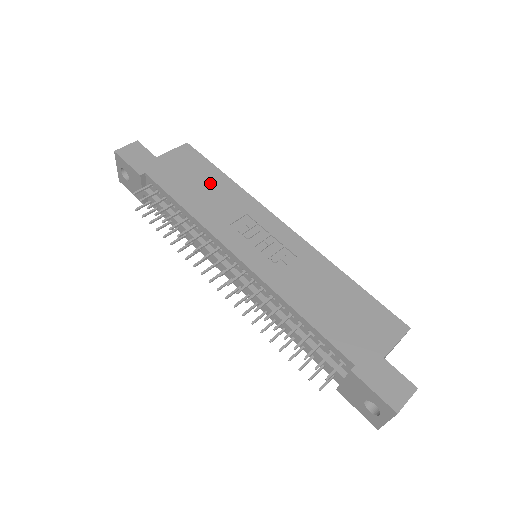
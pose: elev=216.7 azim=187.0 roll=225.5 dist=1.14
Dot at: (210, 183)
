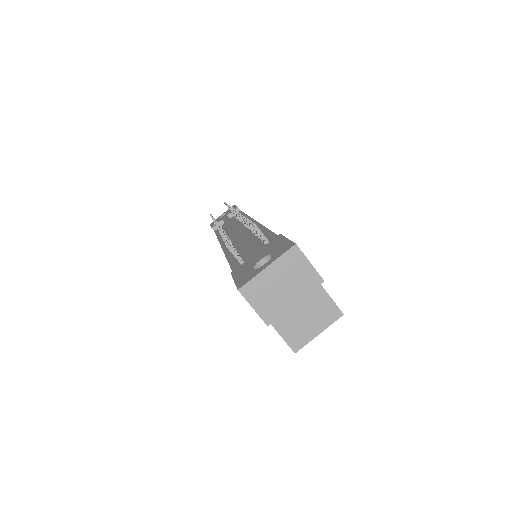
Dot at: occluded
